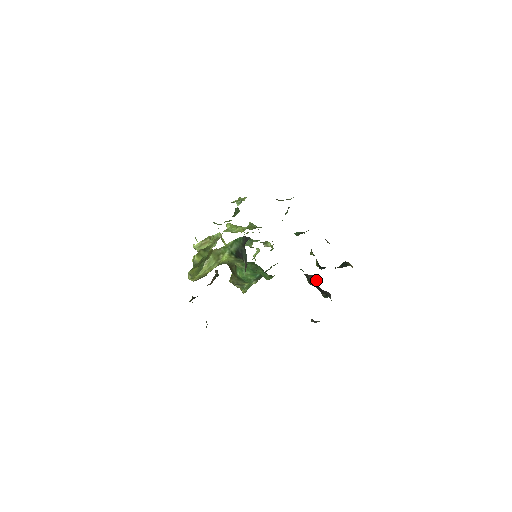
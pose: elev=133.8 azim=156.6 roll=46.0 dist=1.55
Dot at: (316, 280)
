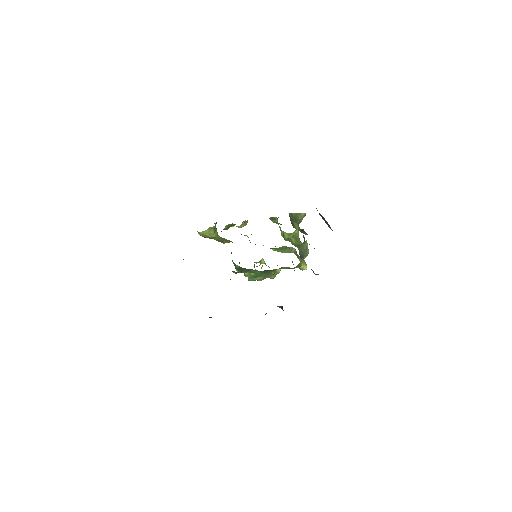
Dot at: occluded
